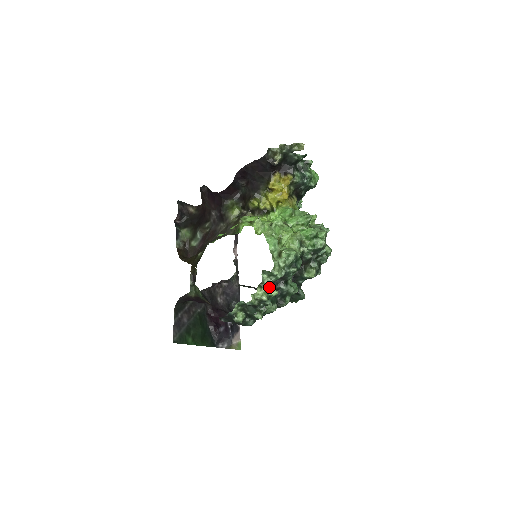
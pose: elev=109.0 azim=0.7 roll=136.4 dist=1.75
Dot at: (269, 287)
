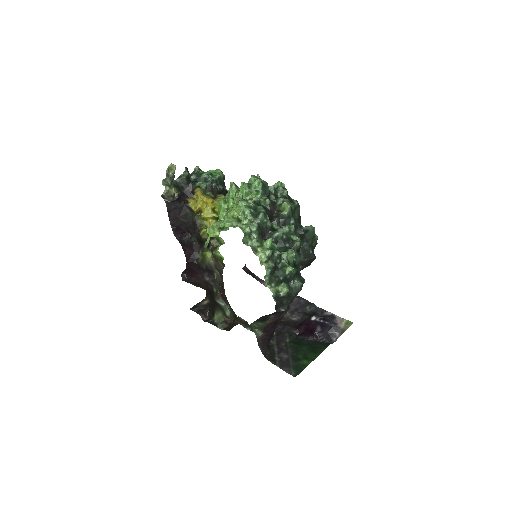
Dot at: (262, 244)
